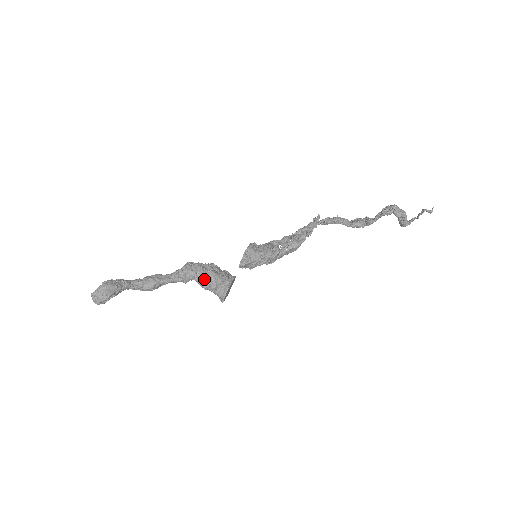
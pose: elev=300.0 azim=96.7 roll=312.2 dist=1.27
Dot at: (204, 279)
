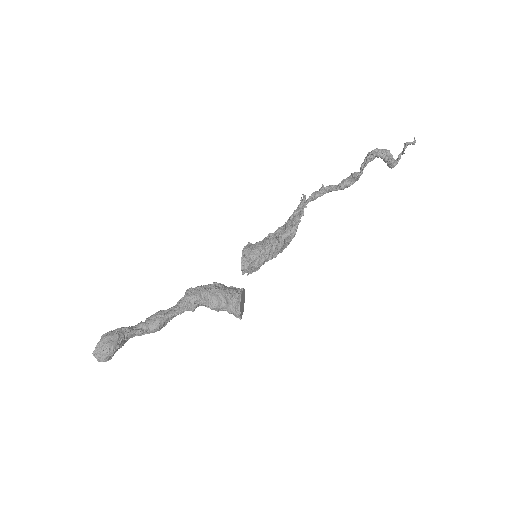
Dot at: (211, 299)
